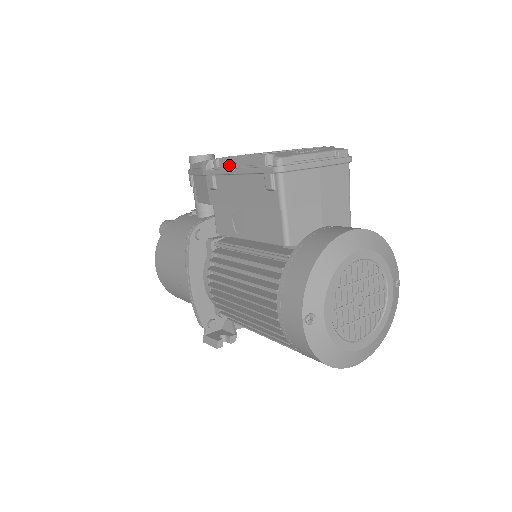
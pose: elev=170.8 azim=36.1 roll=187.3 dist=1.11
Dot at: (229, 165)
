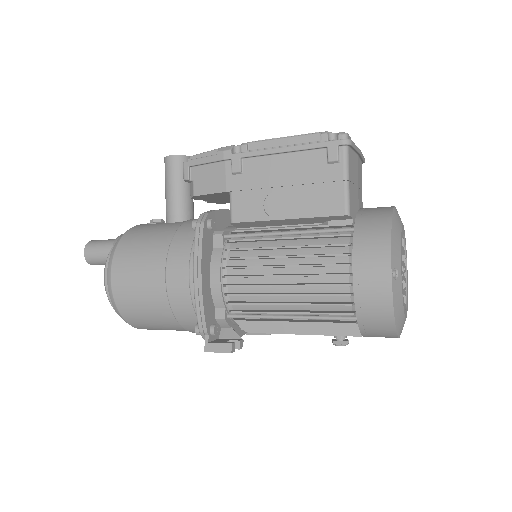
Dot at: (266, 147)
